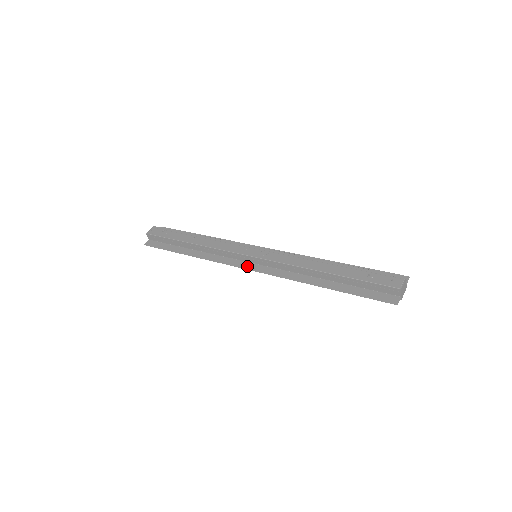
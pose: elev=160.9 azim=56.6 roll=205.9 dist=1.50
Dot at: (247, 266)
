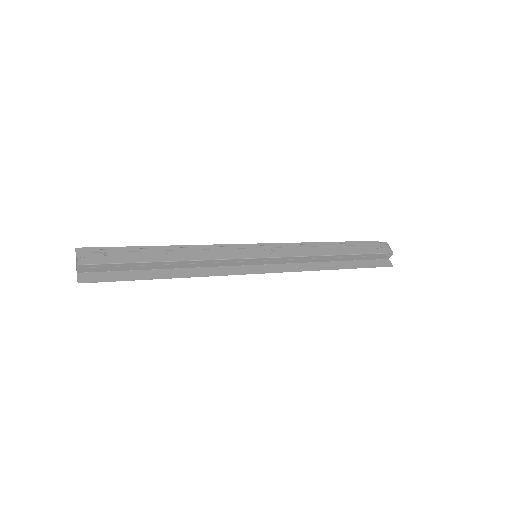
Dot at: (255, 270)
